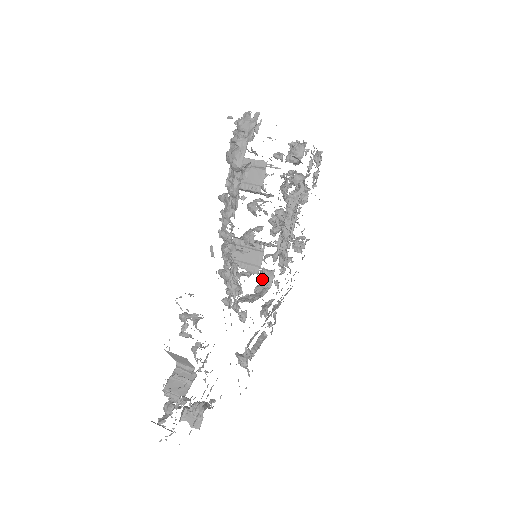
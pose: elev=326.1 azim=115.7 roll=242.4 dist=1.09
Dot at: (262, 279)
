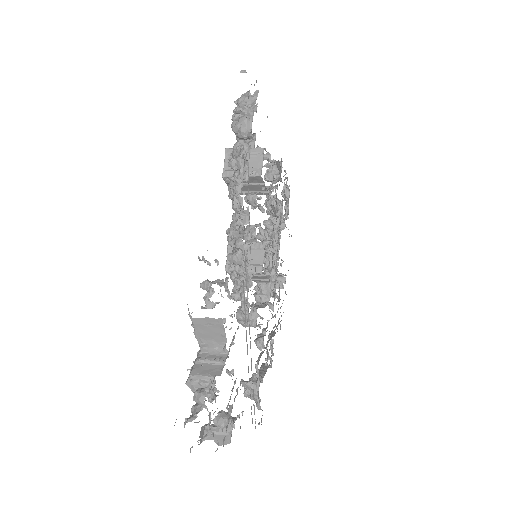
Dot at: (258, 295)
